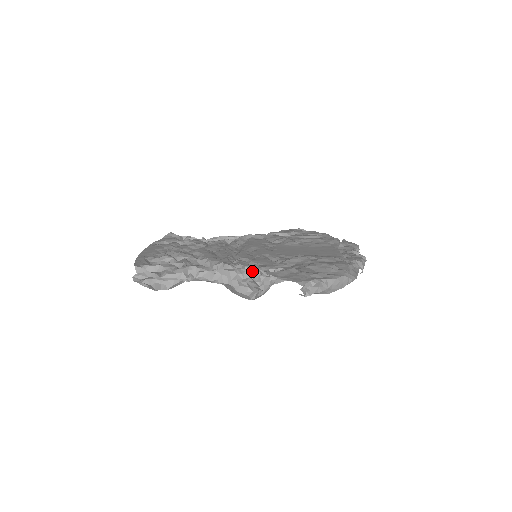
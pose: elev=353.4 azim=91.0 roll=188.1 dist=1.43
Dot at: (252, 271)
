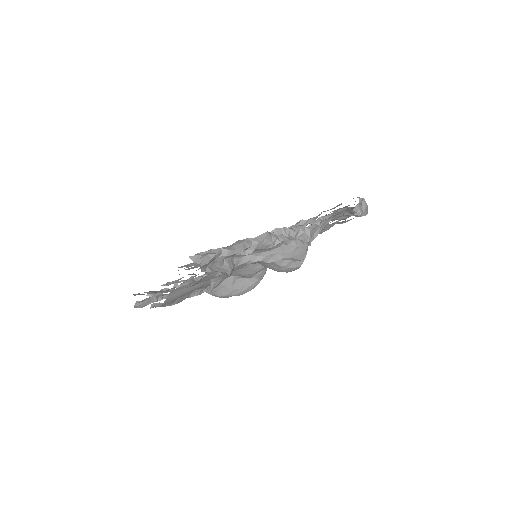
Dot at: (296, 227)
